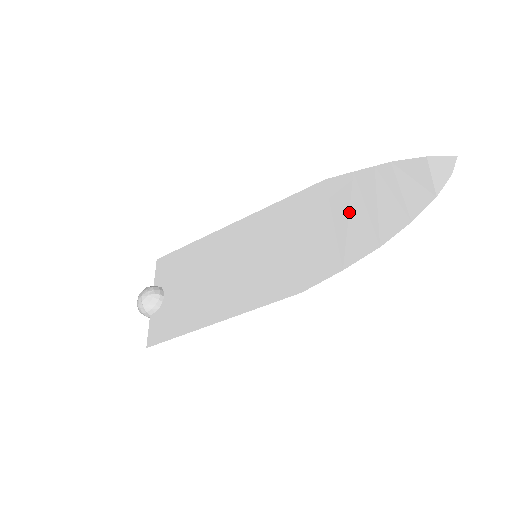
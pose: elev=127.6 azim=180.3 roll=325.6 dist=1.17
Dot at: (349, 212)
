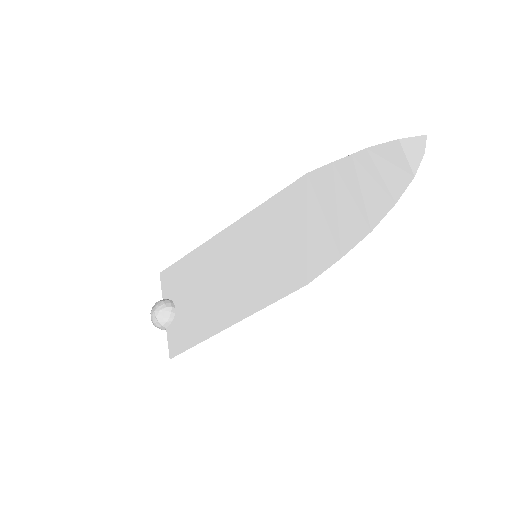
Dot at: (336, 202)
